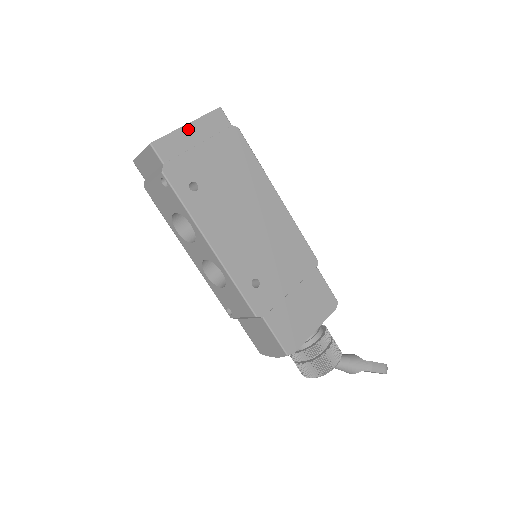
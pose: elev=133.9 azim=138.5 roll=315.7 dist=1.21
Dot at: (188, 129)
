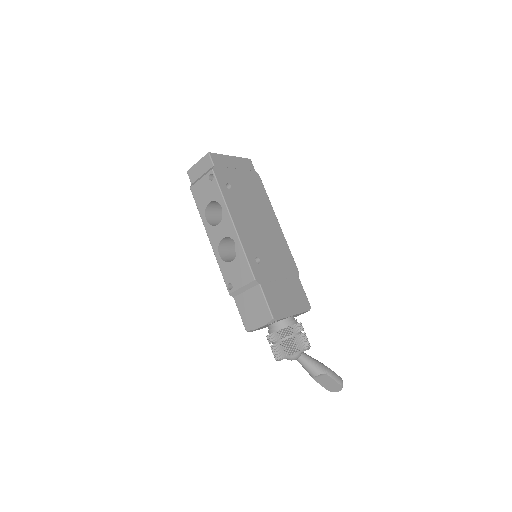
Dot at: (231, 158)
